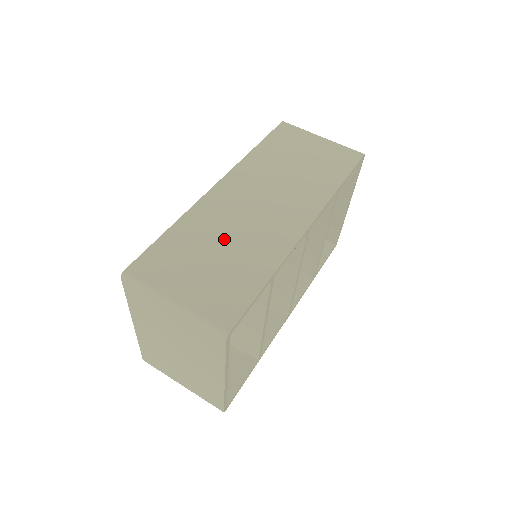
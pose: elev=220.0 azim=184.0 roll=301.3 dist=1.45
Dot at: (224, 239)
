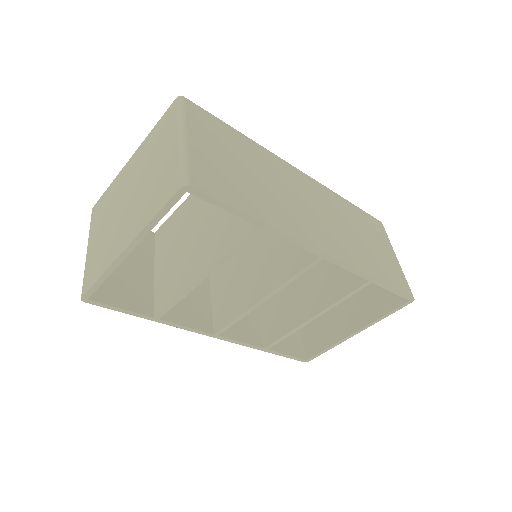
Dot at: (264, 178)
